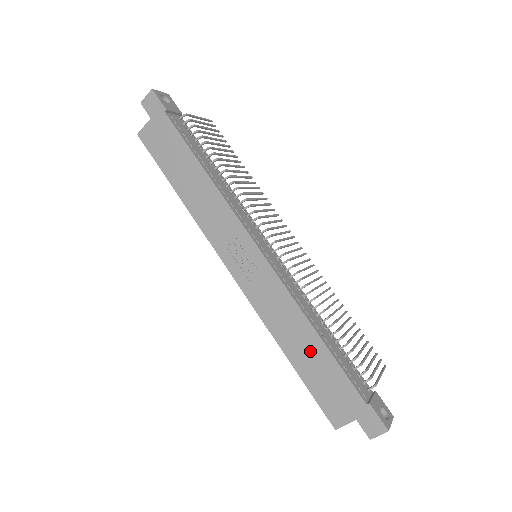
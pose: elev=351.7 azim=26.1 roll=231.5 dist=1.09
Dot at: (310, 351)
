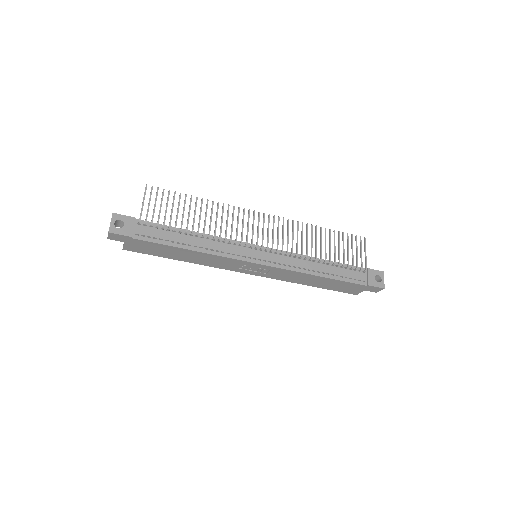
Dot at: (322, 282)
